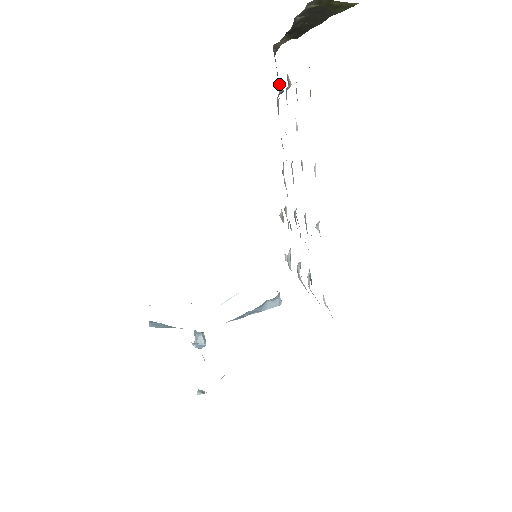
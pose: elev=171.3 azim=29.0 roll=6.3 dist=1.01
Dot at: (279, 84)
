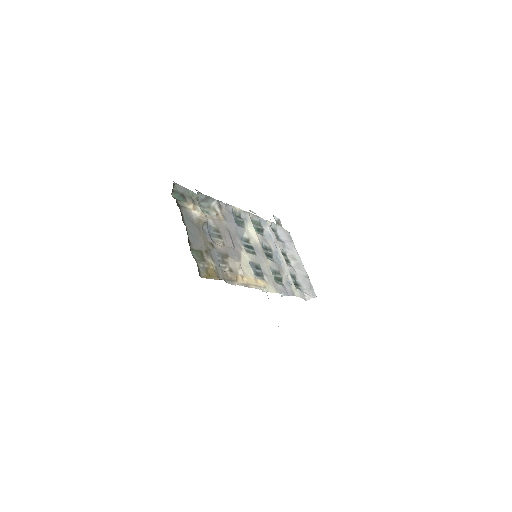
Dot at: (193, 197)
